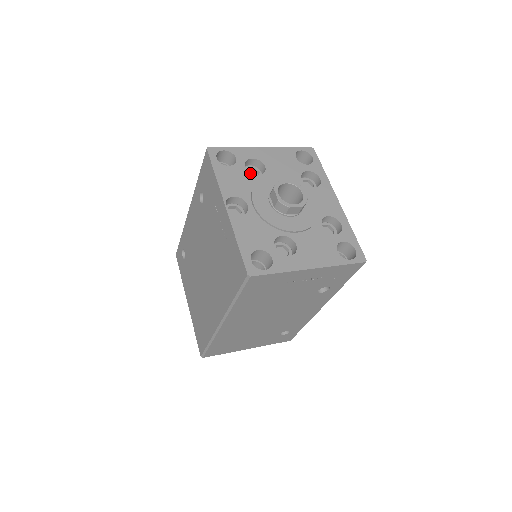
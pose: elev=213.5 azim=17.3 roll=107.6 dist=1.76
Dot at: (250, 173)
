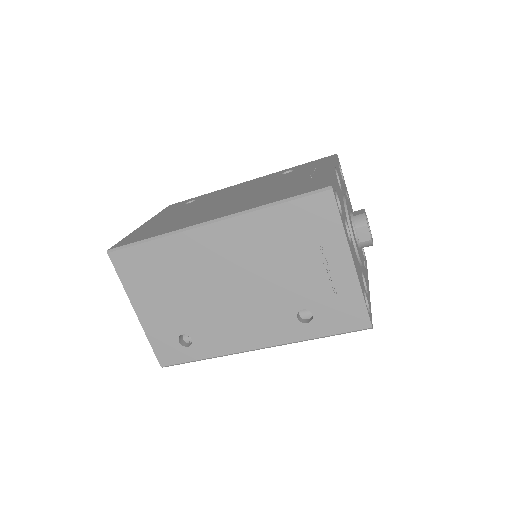
Dot at: occluded
